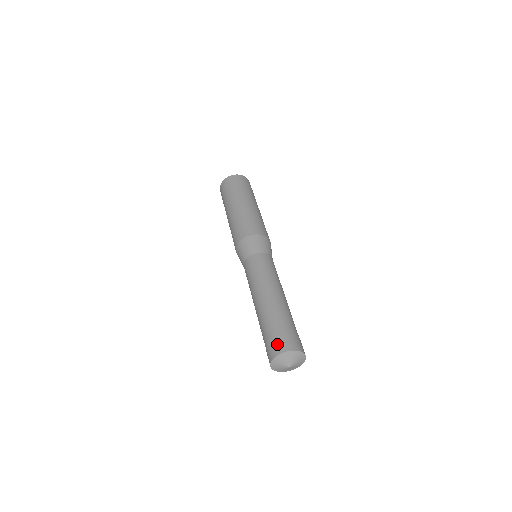
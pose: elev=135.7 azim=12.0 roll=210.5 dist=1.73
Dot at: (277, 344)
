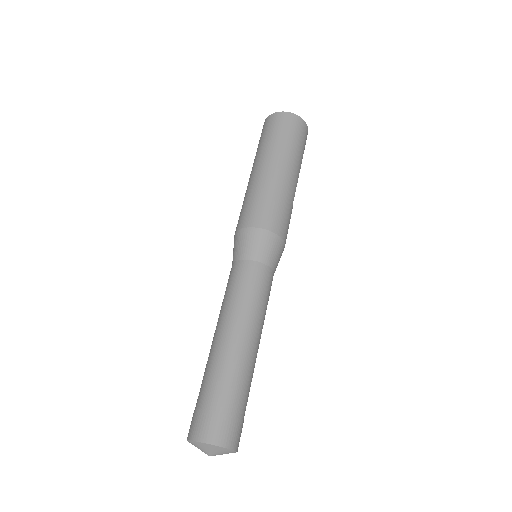
Dot at: (193, 422)
